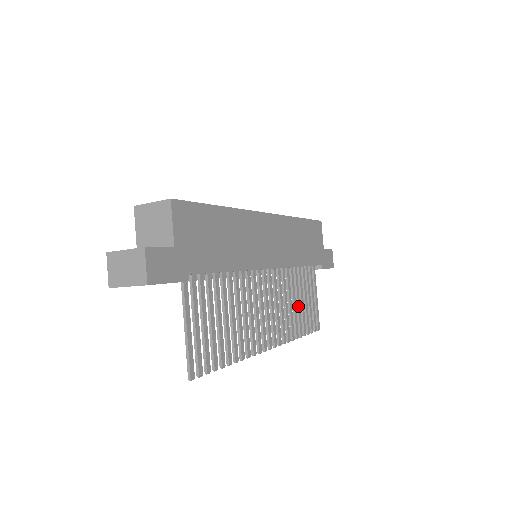
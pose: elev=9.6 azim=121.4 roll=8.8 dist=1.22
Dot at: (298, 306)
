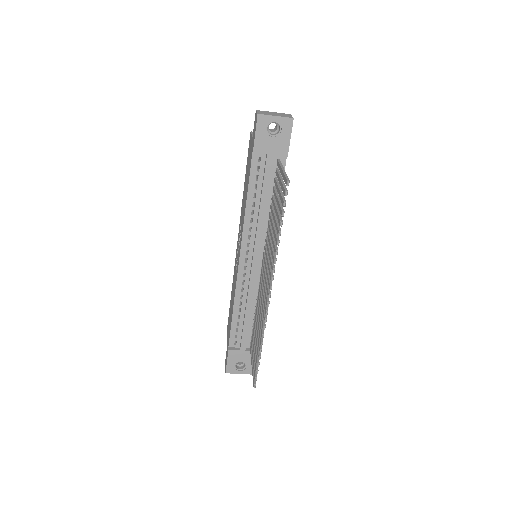
Dot at: occluded
